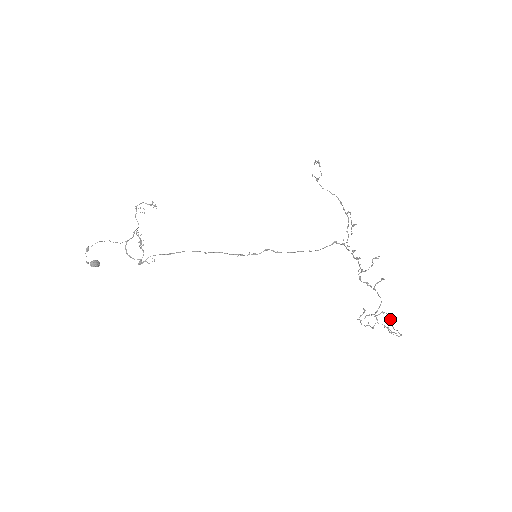
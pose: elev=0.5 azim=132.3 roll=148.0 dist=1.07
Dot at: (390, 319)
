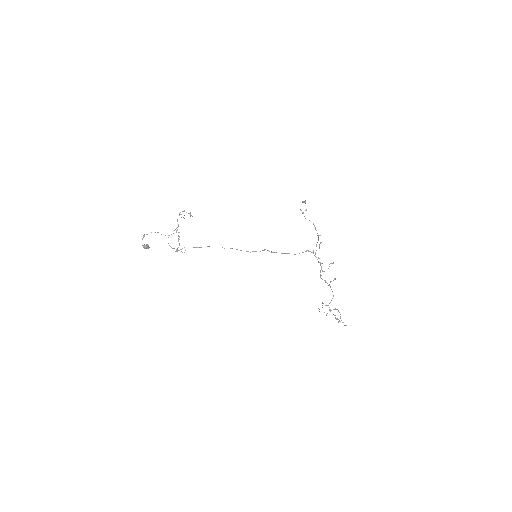
Dot at: (340, 314)
